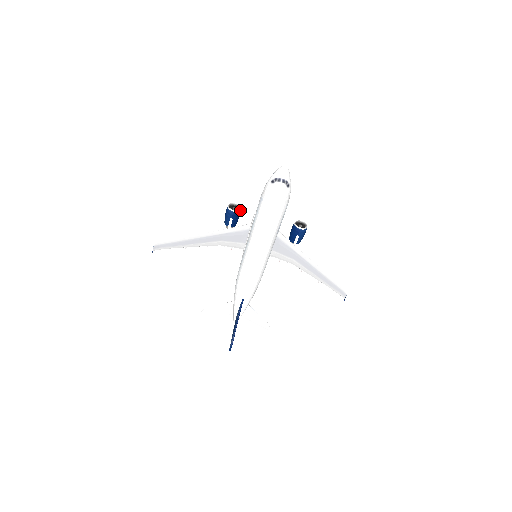
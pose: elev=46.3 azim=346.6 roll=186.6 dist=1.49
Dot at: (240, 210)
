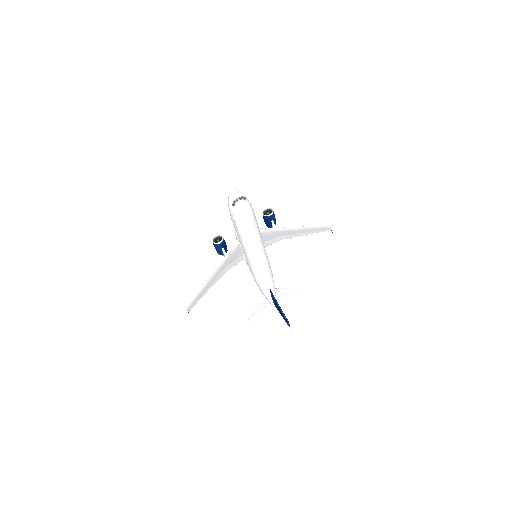
Dot at: (223, 238)
